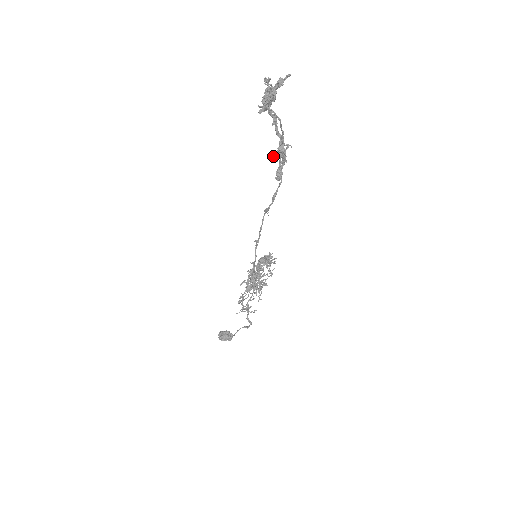
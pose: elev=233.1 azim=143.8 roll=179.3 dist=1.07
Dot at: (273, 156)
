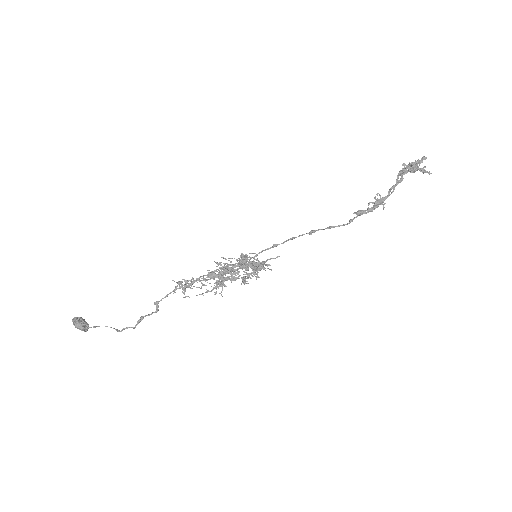
Dot at: (377, 194)
